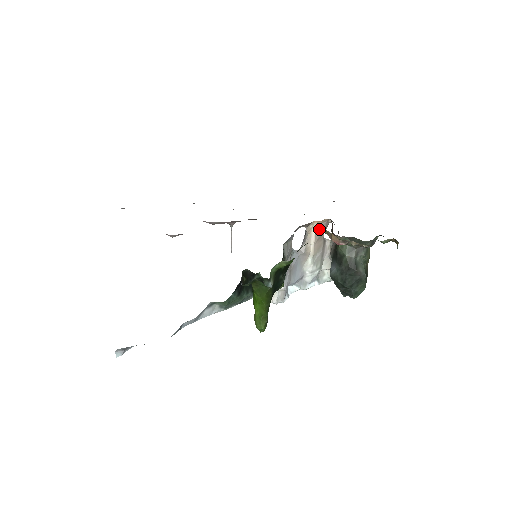
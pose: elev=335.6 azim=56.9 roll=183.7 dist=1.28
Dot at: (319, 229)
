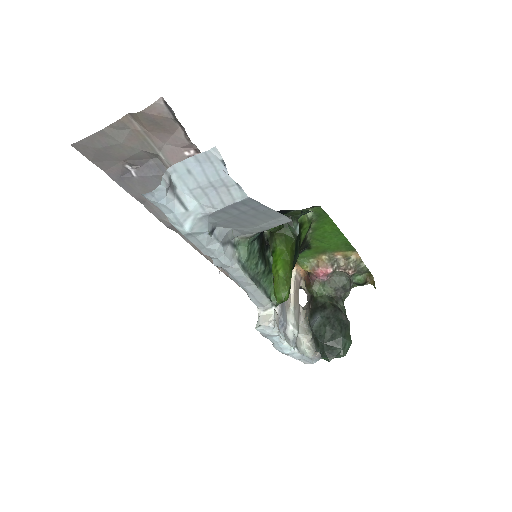
Dot at: (303, 263)
